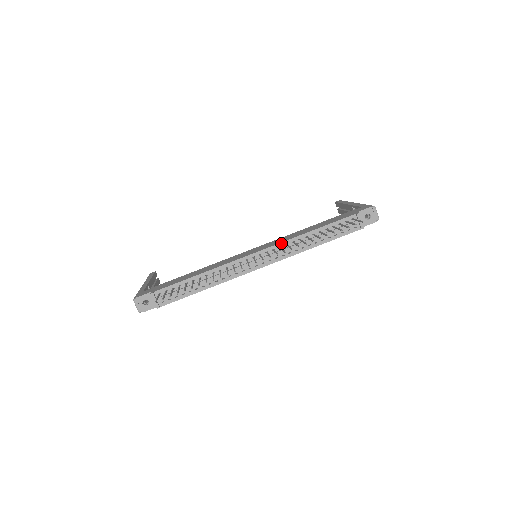
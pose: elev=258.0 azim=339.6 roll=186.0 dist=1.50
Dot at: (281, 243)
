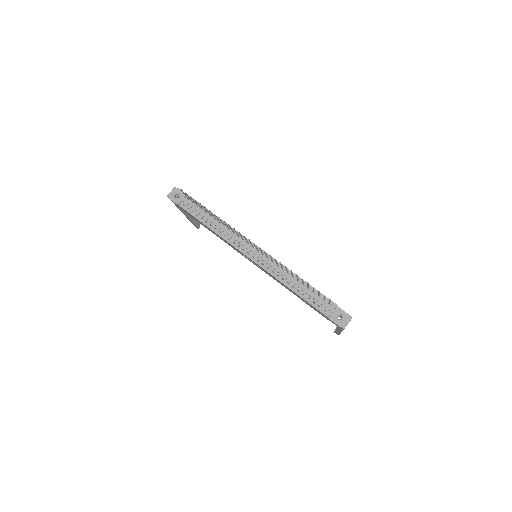
Dot at: (276, 260)
